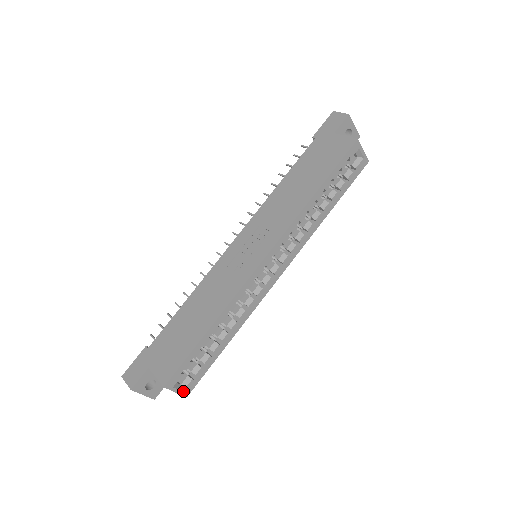
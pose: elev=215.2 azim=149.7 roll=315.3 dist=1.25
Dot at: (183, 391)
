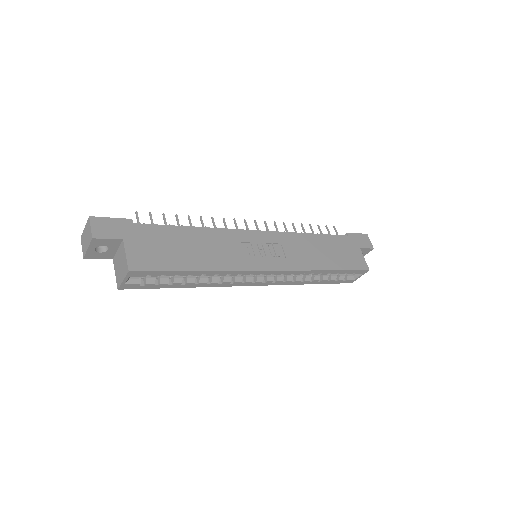
Dot at: (125, 284)
